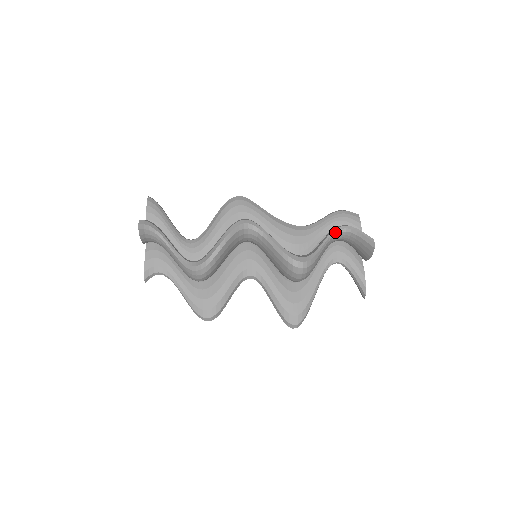
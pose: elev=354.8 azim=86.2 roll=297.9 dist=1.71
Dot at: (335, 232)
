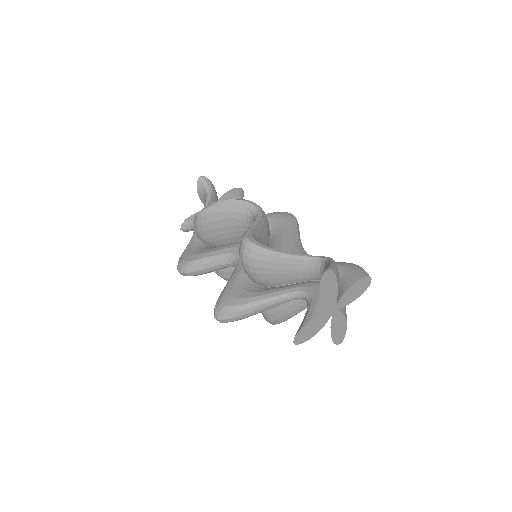
Dot at: (316, 257)
